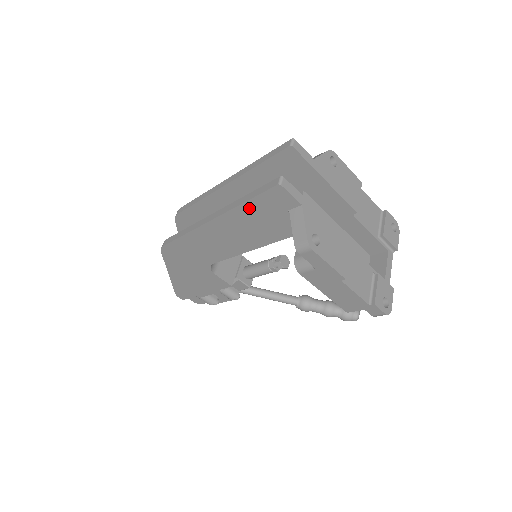
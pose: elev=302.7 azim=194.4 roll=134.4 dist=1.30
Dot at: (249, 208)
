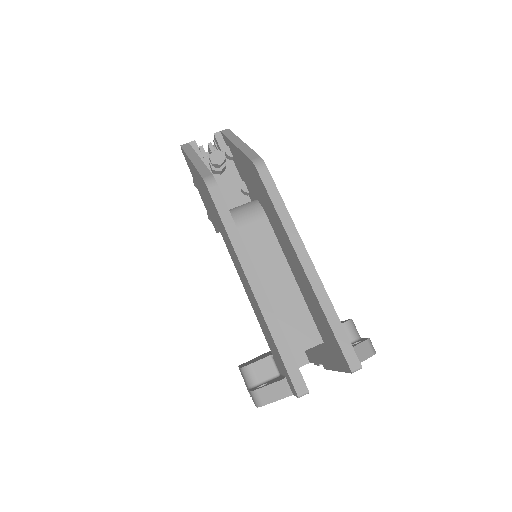
Dot at: (273, 342)
